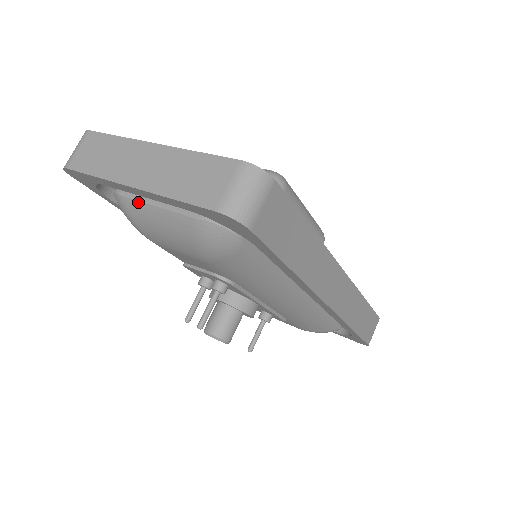
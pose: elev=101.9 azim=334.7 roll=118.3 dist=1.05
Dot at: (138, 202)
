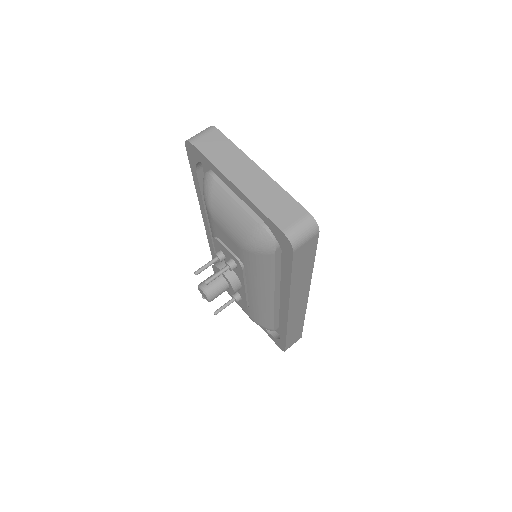
Dot at: (224, 190)
